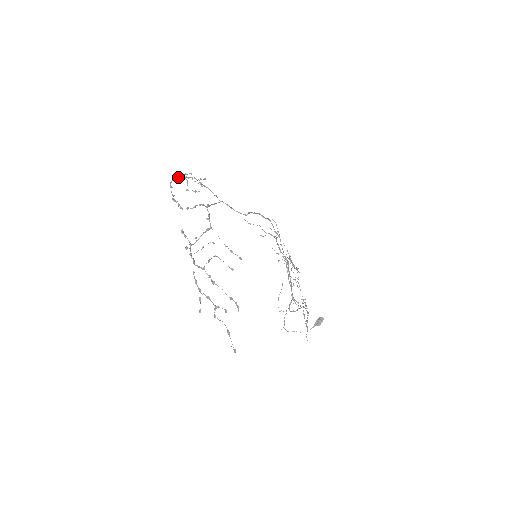
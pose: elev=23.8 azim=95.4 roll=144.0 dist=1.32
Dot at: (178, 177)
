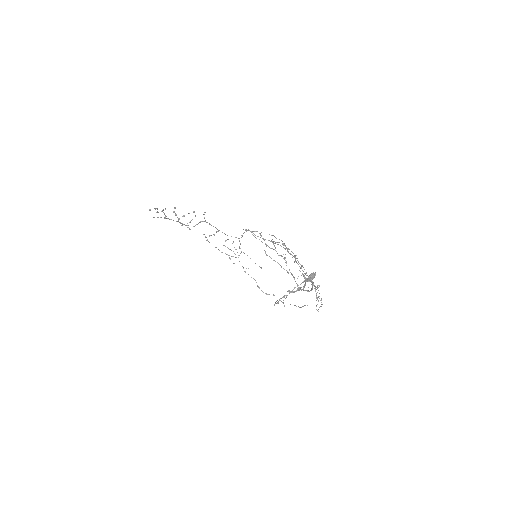
Dot at: occluded
